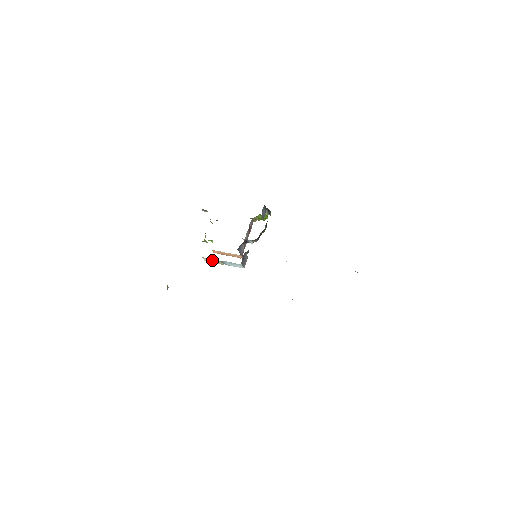
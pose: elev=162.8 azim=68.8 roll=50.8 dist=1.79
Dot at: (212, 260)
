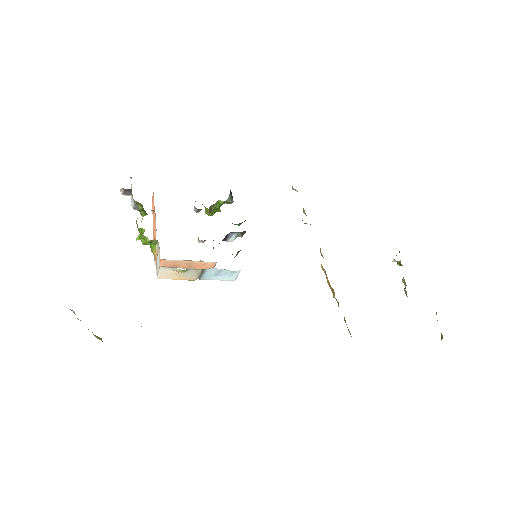
Dot at: (184, 270)
